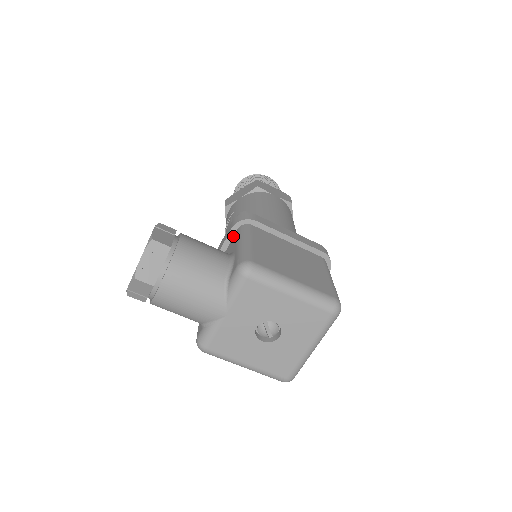
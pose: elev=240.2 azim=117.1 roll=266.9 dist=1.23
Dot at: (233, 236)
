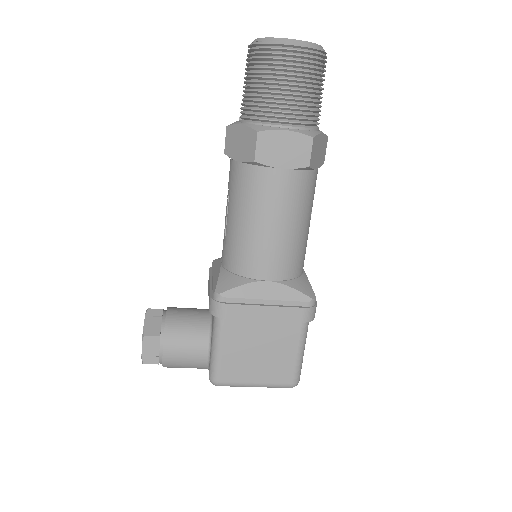
Dot at: occluded
